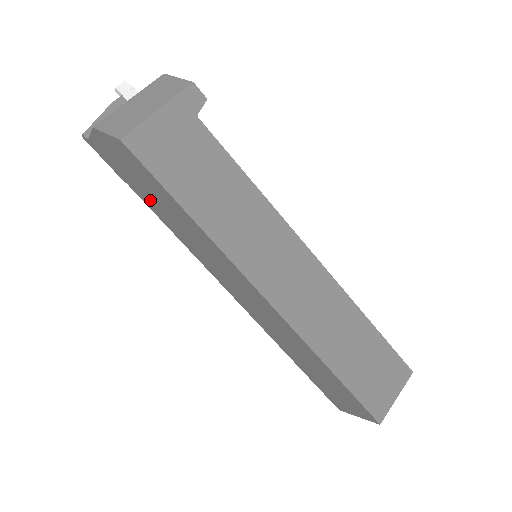
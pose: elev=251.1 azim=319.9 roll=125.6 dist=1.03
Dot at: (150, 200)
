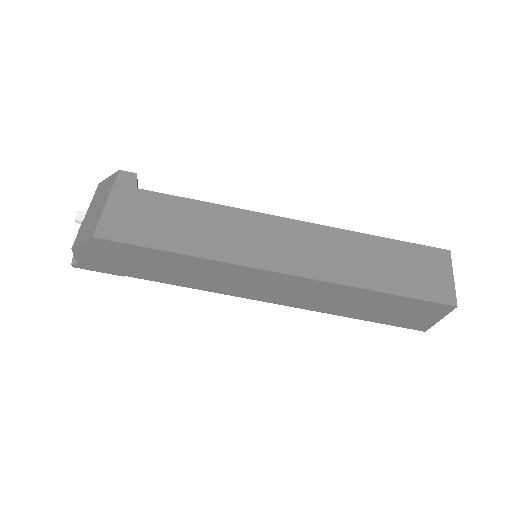
Dot at: (148, 272)
